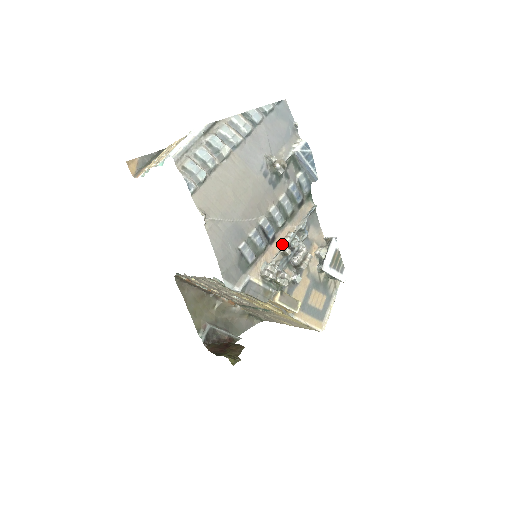
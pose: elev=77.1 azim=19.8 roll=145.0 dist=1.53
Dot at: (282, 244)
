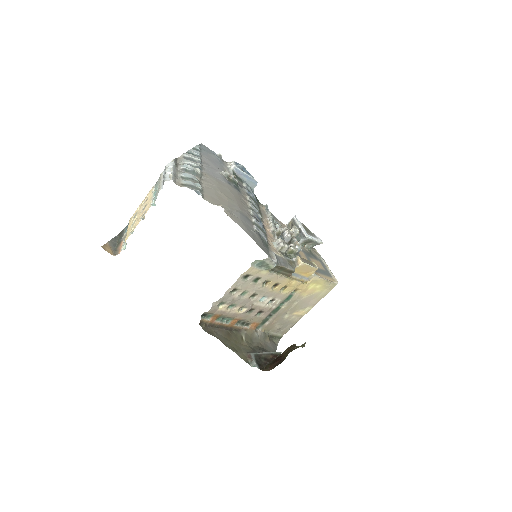
Dot at: (272, 228)
